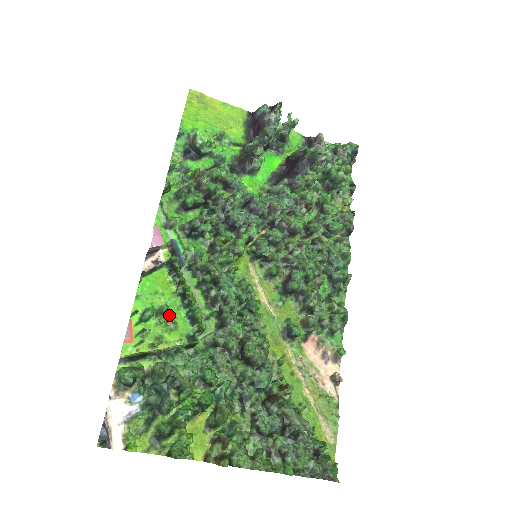
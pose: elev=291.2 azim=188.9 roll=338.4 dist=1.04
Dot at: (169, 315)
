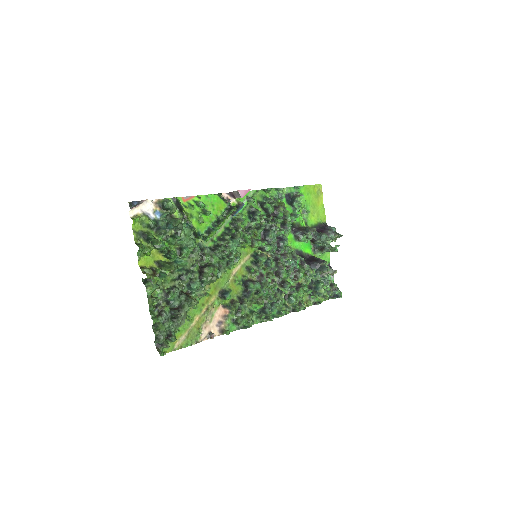
Dot at: (205, 217)
